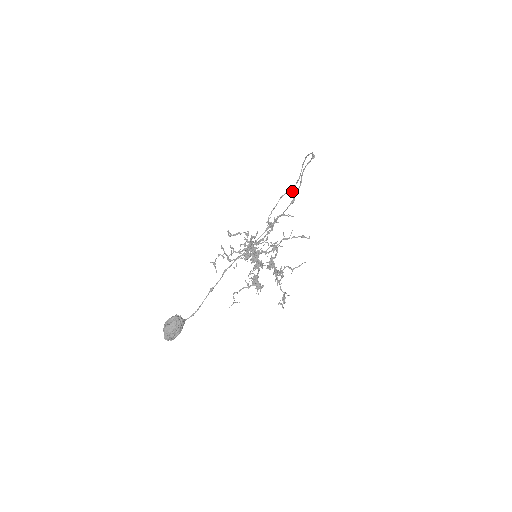
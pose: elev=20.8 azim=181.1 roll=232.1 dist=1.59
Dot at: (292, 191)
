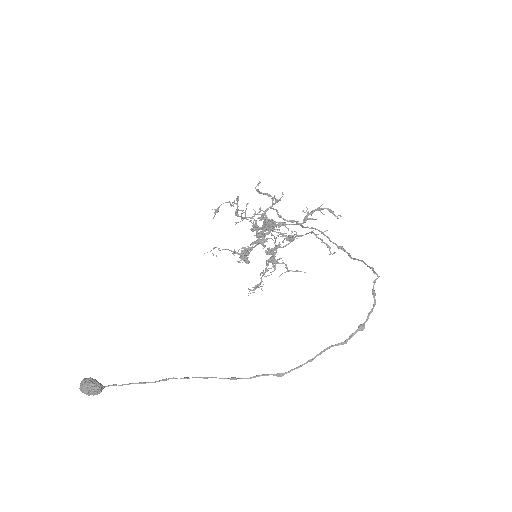
Dot at: (344, 250)
